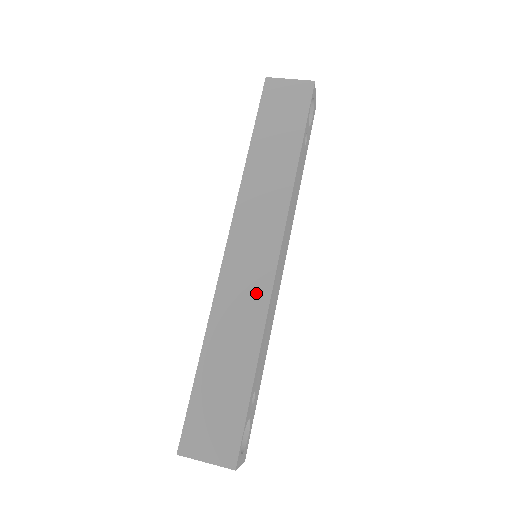
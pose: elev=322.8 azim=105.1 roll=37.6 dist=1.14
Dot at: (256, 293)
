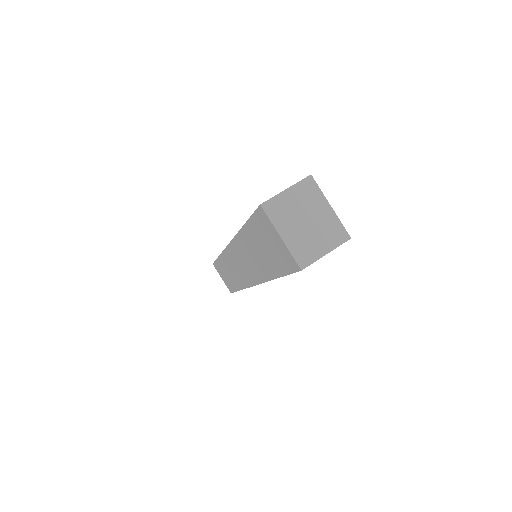
Dot at: (240, 278)
